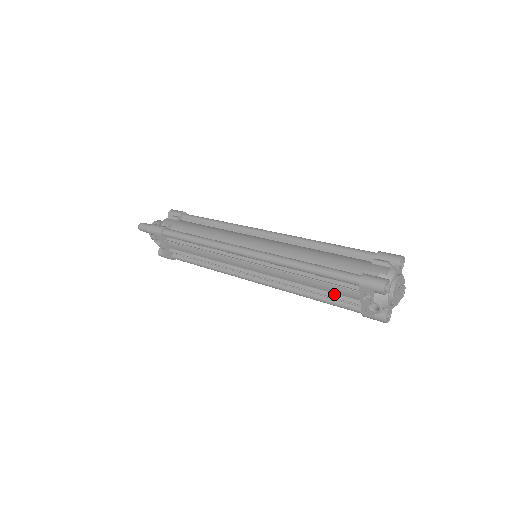
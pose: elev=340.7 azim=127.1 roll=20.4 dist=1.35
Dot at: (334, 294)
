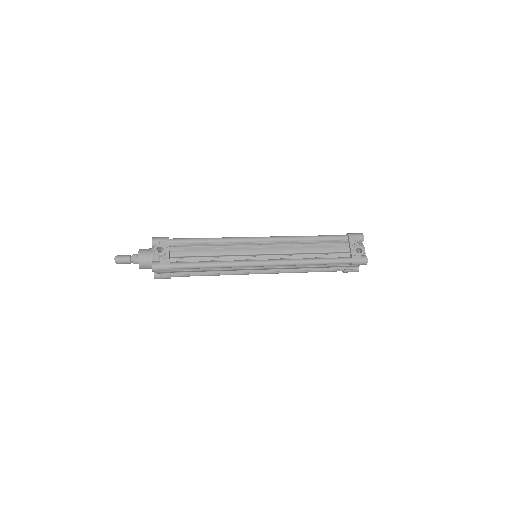
Dot at: (331, 252)
